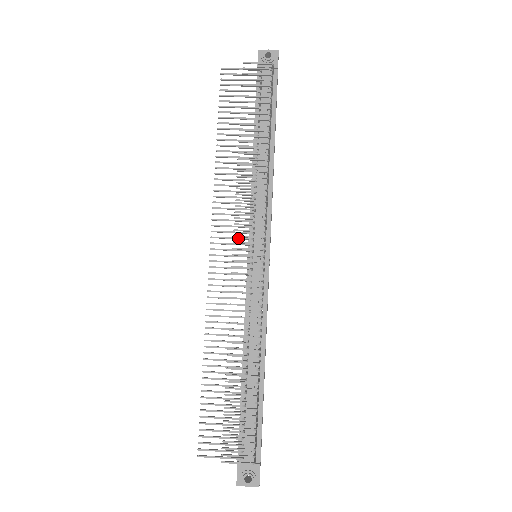
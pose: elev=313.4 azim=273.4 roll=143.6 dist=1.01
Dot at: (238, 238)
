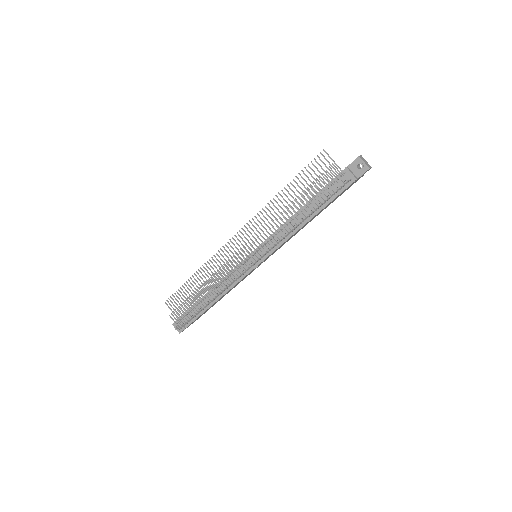
Dot at: occluded
